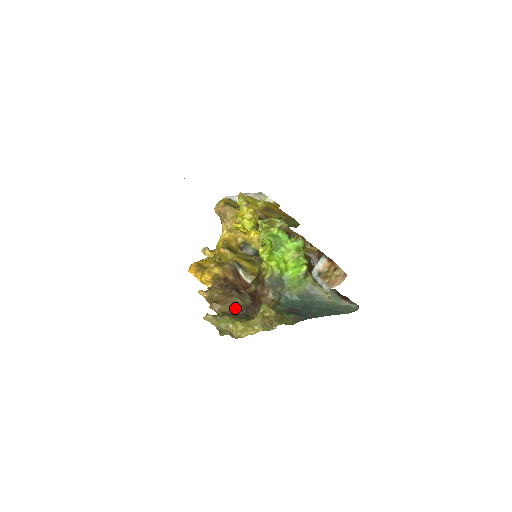
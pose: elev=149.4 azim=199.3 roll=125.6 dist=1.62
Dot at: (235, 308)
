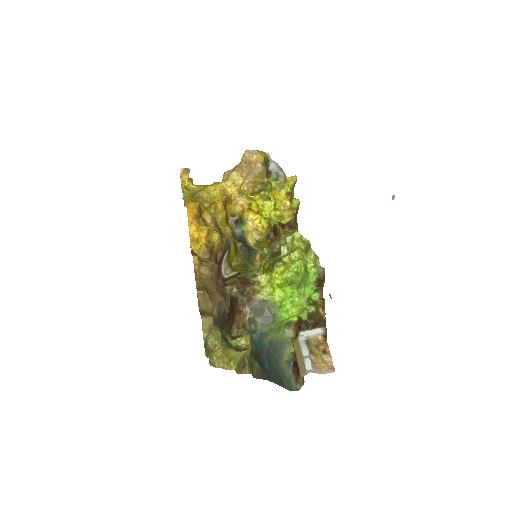
Dot at: (218, 314)
